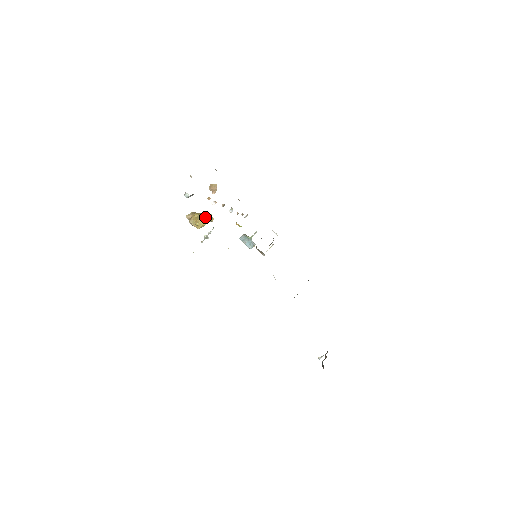
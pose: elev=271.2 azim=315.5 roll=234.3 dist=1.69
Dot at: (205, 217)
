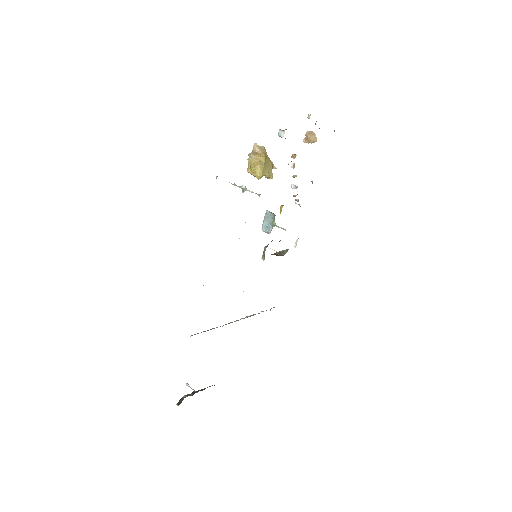
Dot at: (267, 170)
